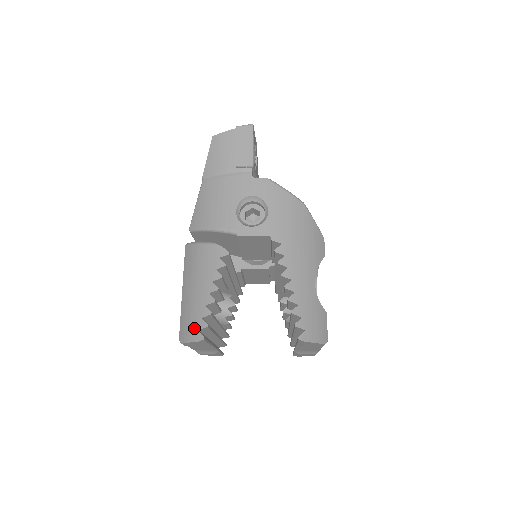
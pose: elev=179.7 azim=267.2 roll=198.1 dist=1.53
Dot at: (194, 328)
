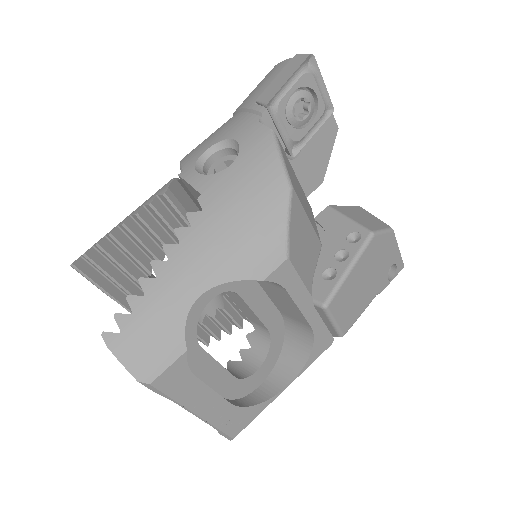
Dot at: occluded
